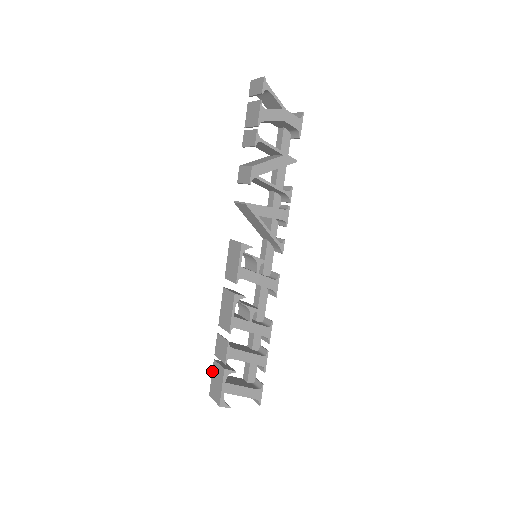
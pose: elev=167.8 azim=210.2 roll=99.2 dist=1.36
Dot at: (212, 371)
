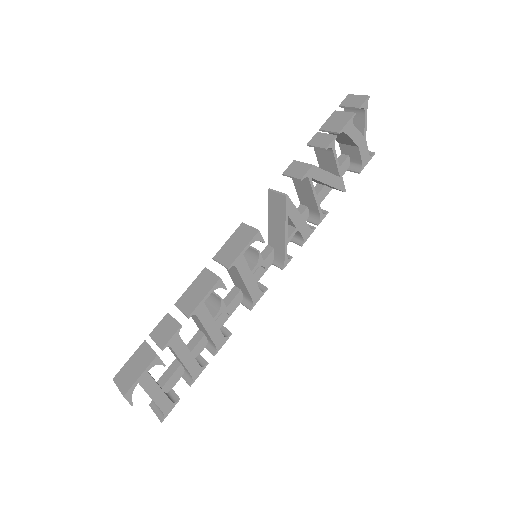
Dot at: (134, 352)
